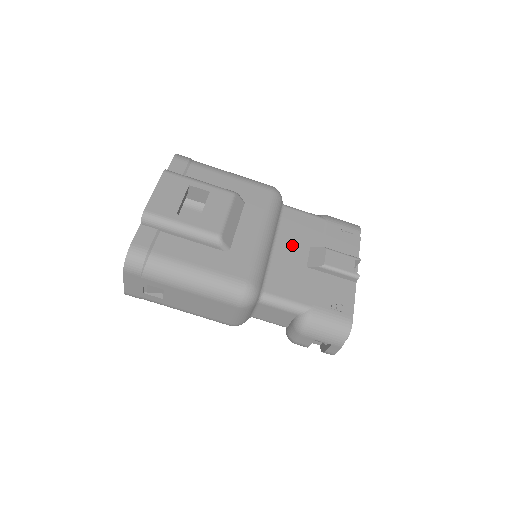
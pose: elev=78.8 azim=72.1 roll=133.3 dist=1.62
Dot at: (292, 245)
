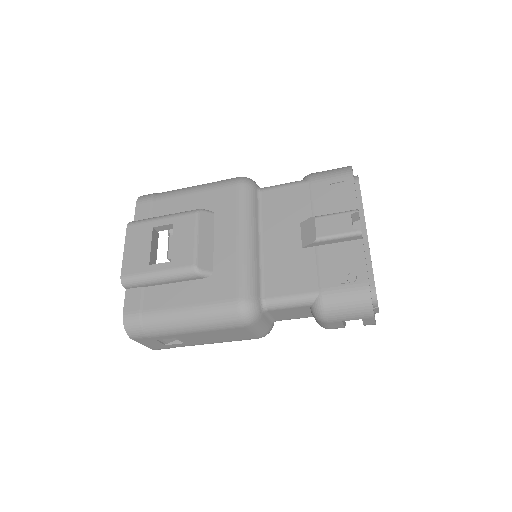
Dot at: (280, 231)
